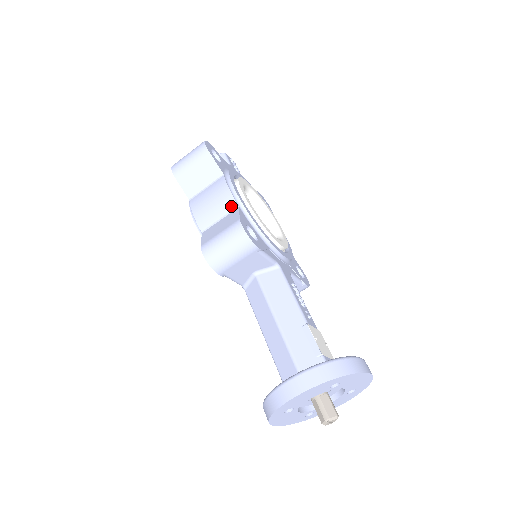
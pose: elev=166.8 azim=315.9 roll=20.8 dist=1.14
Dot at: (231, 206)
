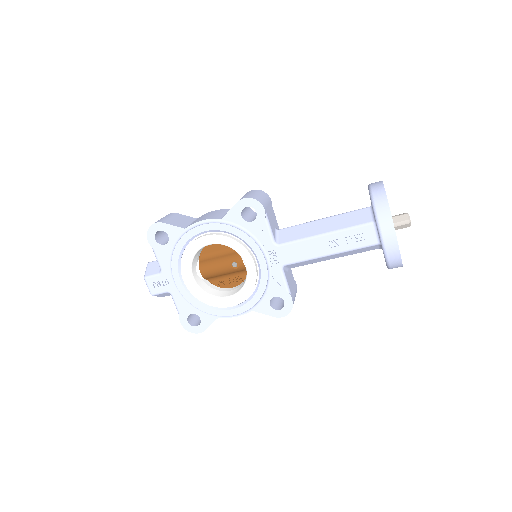
Dot at: (226, 210)
